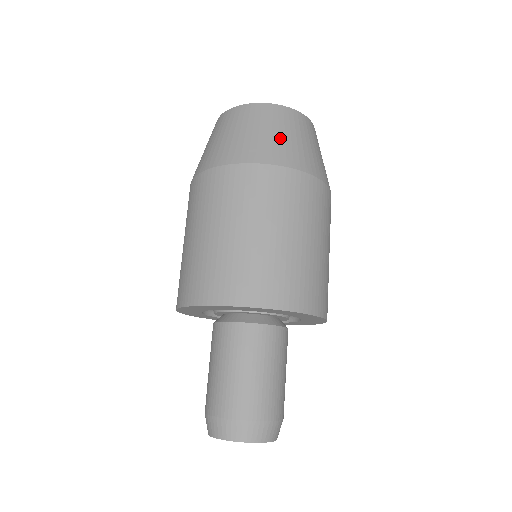
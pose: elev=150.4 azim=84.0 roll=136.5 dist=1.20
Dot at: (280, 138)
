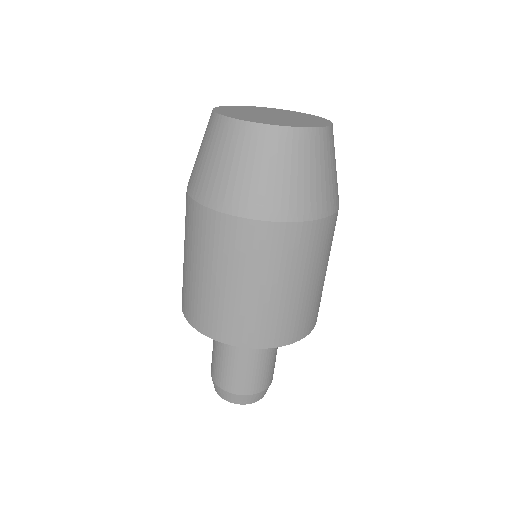
Dot at: (326, 179)
